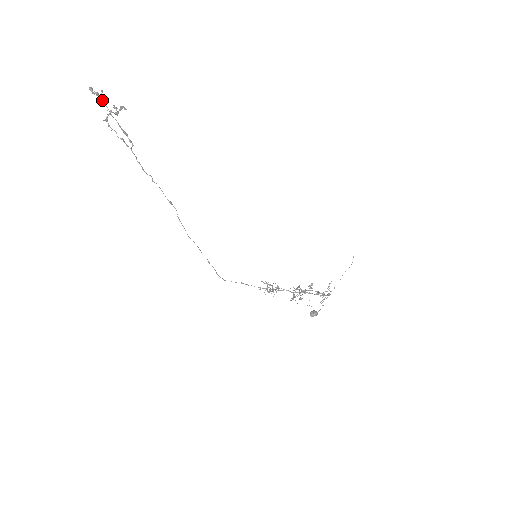
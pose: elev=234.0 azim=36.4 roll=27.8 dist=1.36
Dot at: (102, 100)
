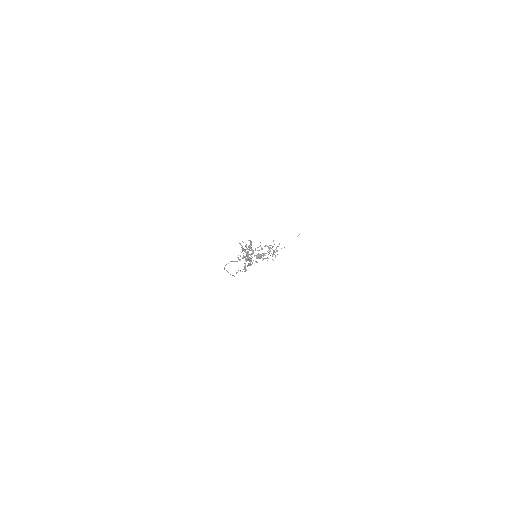
Dot at: (242, 248)
